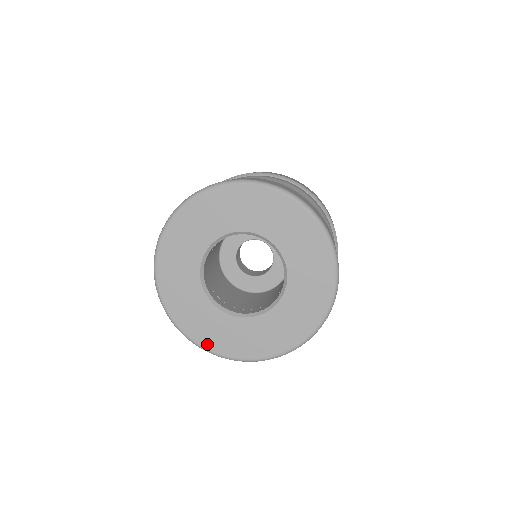
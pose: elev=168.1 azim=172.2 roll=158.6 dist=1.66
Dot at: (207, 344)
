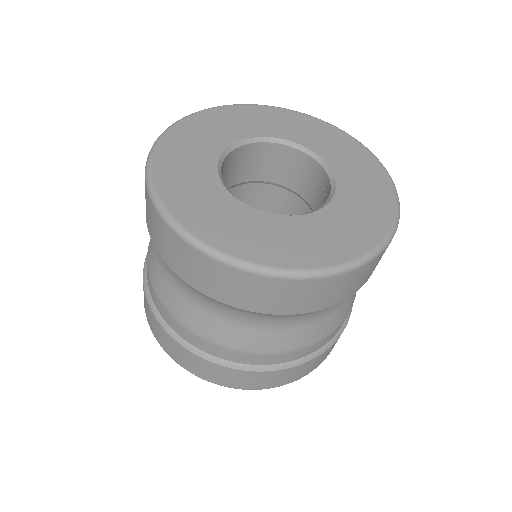
Dot at: (160, 162)
